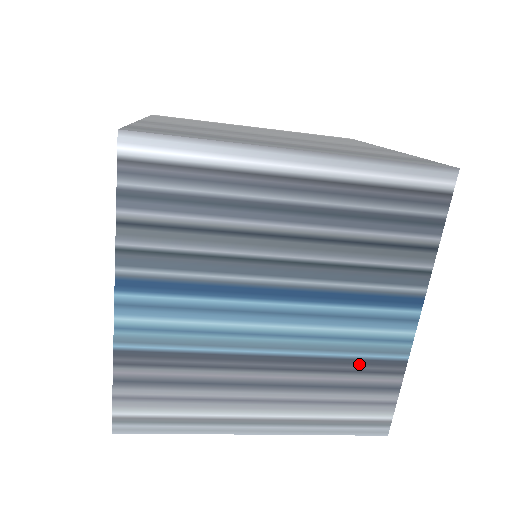
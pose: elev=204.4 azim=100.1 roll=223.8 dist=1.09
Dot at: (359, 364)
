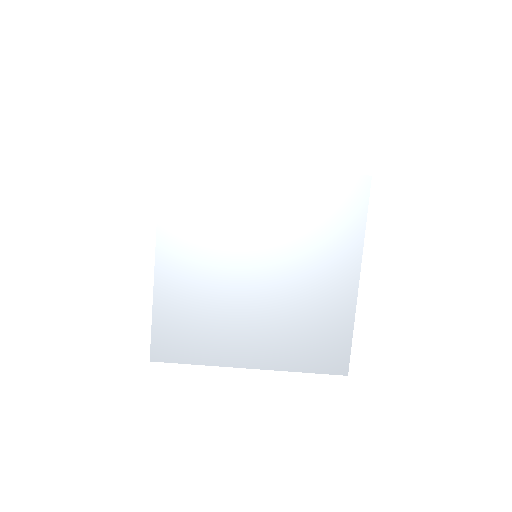
Dot at: occluded
